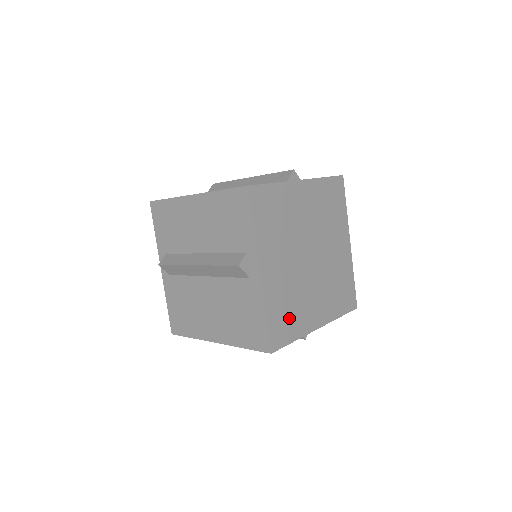
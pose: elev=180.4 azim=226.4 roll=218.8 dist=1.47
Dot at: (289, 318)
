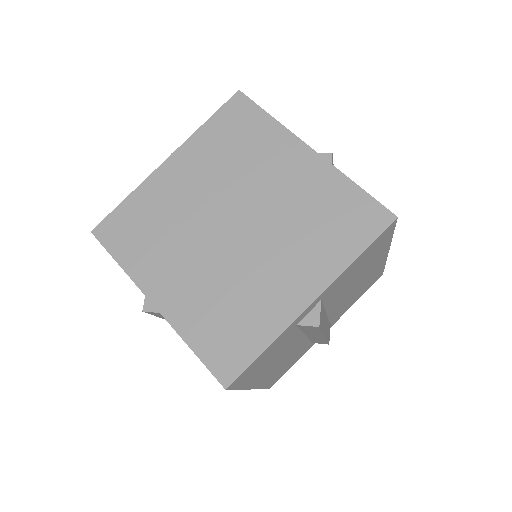
Dot at: (236, 326)
